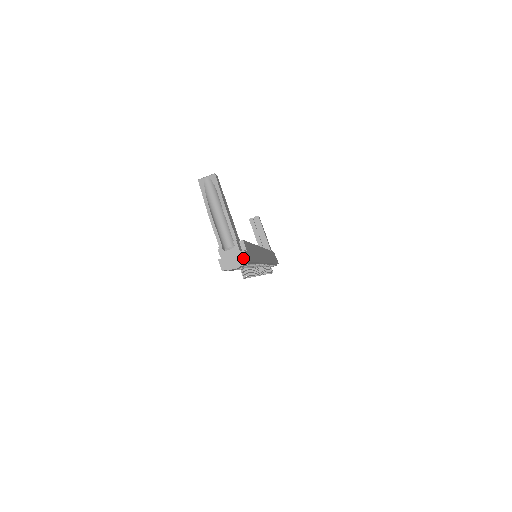
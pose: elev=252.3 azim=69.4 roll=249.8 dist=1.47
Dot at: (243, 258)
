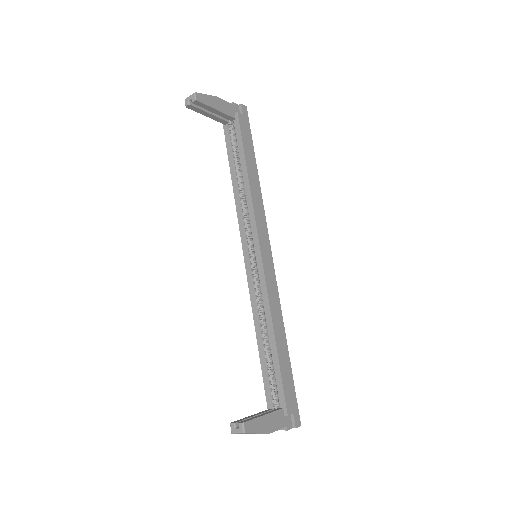
Dot at: (296, 427)
